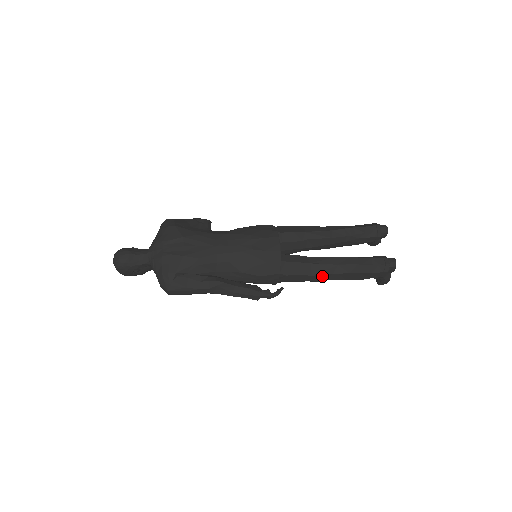
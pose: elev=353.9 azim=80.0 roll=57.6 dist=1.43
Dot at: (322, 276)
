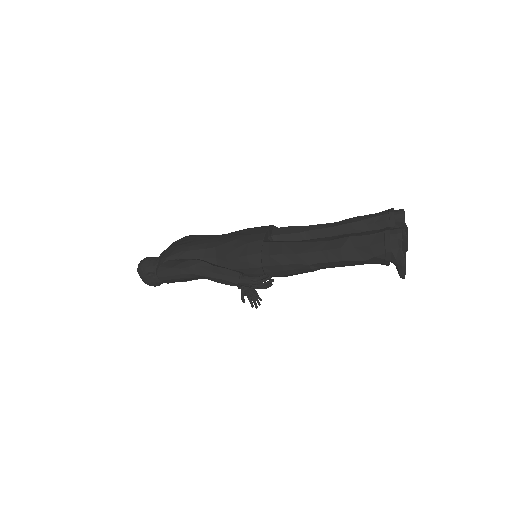
Dot at: (310, 255)
